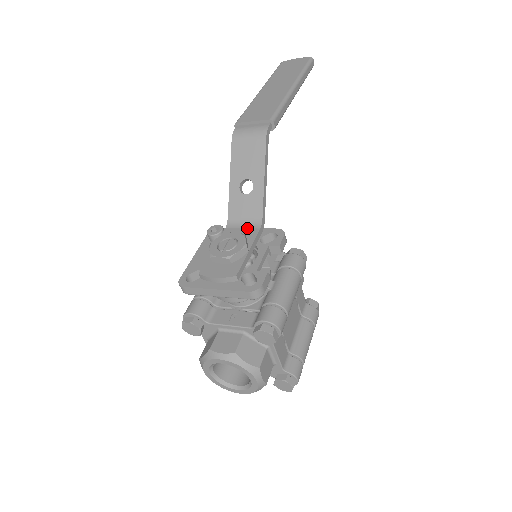
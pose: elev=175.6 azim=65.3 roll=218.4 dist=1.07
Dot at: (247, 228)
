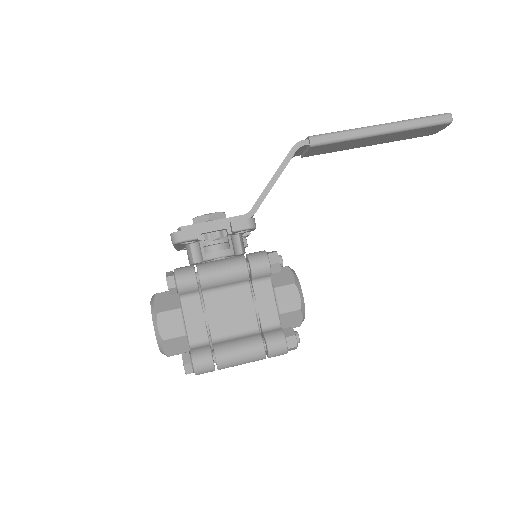
Dot at: occluded
